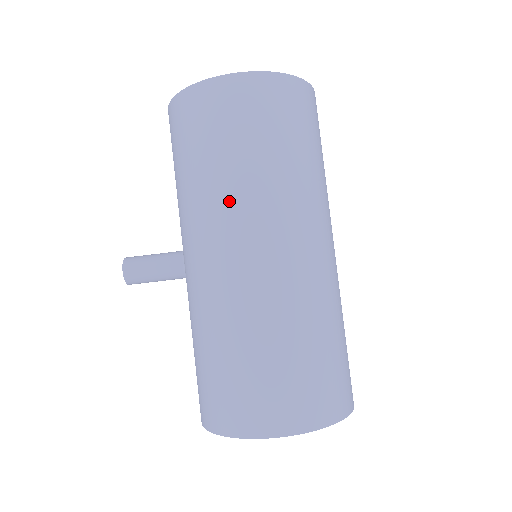
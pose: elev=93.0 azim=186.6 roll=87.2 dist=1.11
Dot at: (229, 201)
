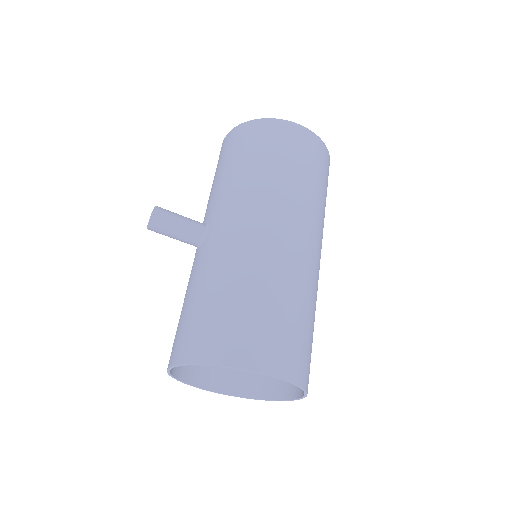
Dot at: (280, 193)
